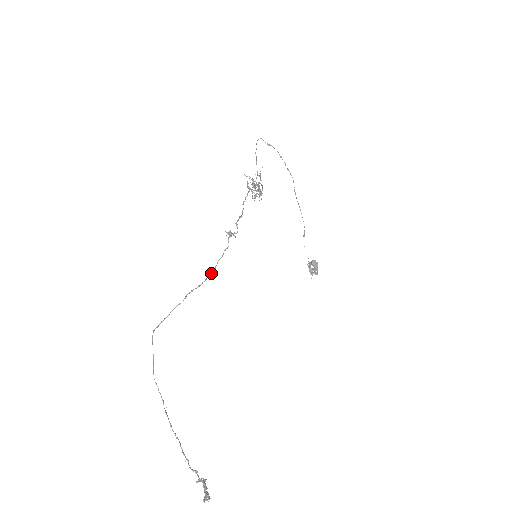
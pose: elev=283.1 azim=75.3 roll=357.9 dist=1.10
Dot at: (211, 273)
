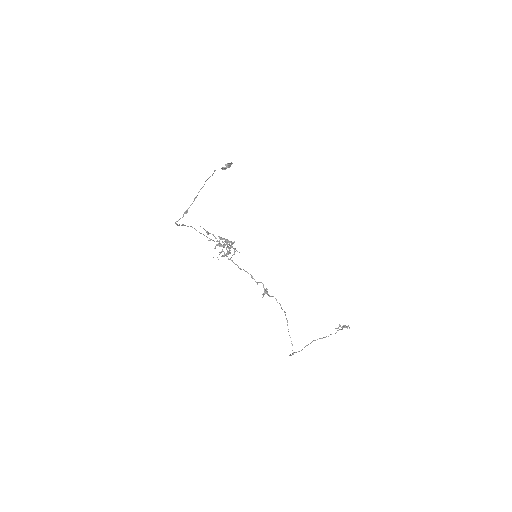
Dot at: occluded
